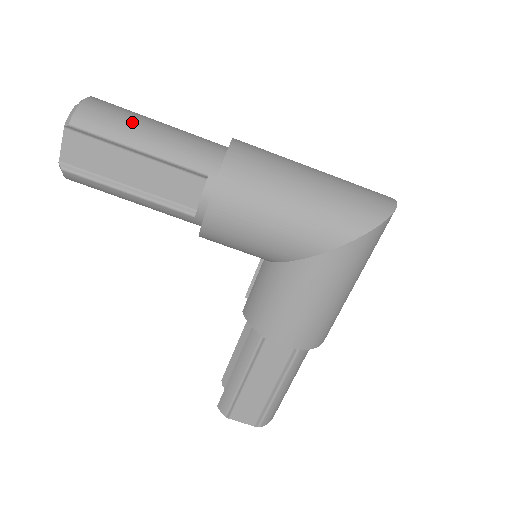
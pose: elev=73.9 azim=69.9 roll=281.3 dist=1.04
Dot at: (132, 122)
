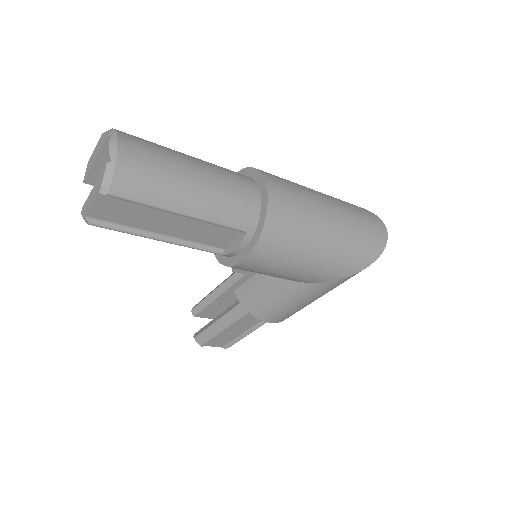
Dot at: (173, 181)
